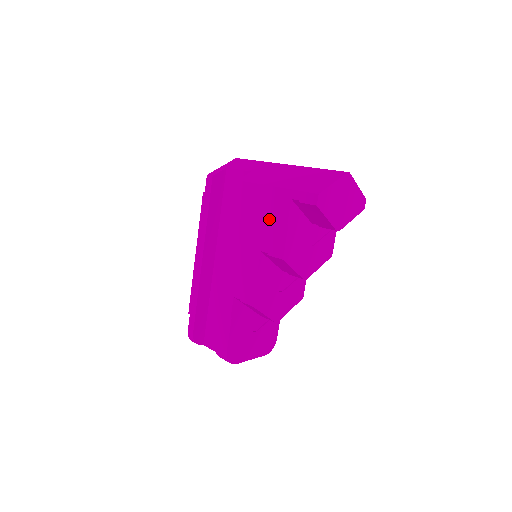
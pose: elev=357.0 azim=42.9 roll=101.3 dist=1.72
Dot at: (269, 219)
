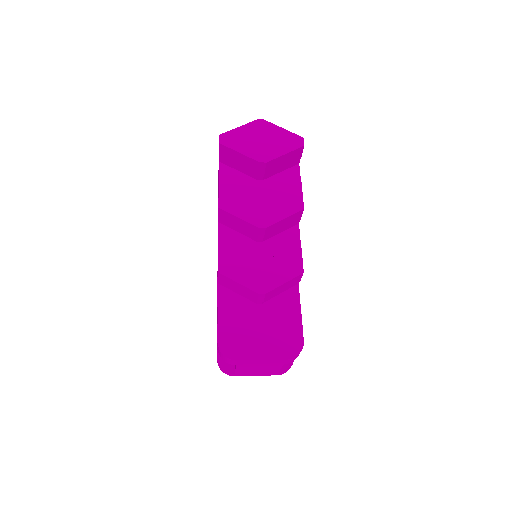
Dot at: occluded
